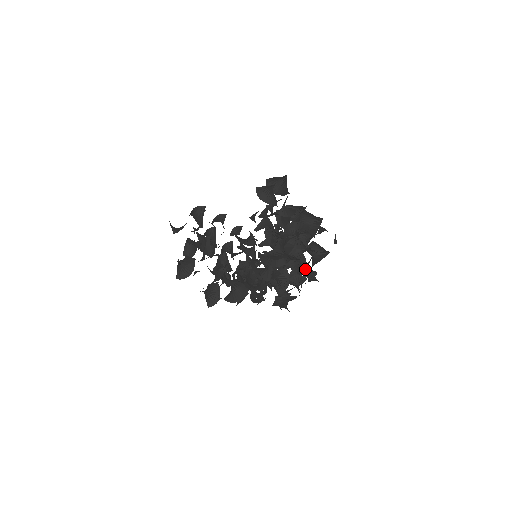
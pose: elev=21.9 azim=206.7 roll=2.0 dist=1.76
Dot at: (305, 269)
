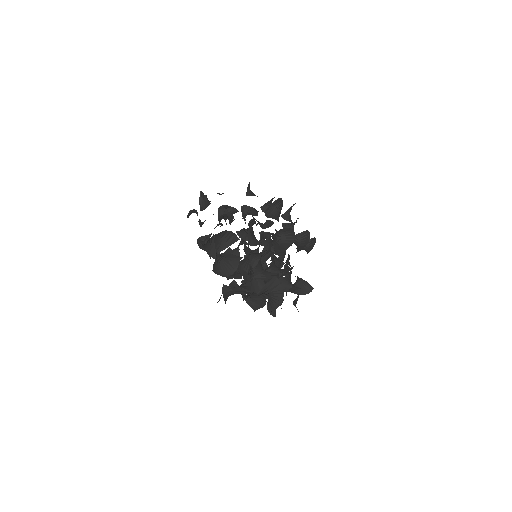
Dot at: occluded
